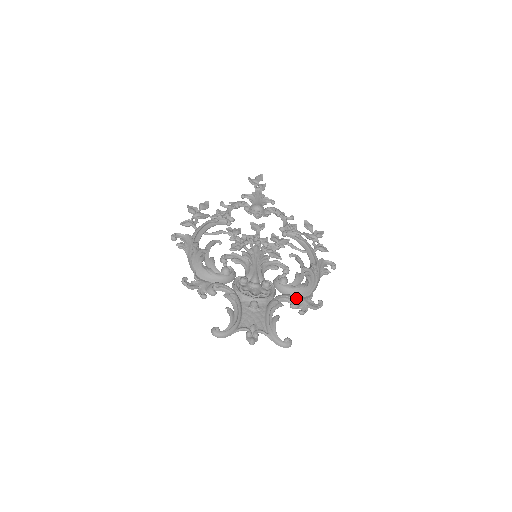
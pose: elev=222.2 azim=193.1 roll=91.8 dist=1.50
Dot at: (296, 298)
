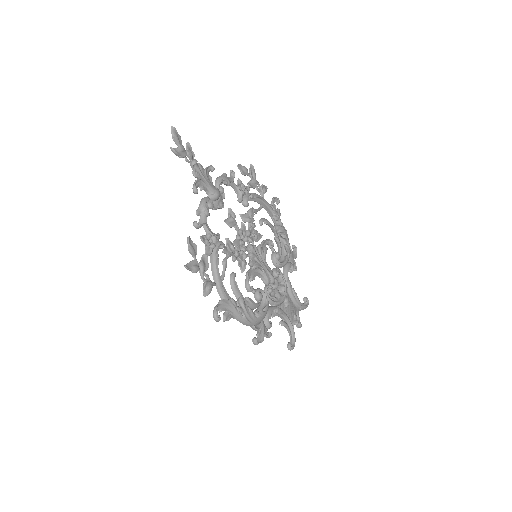
Dot at: (291, 263)
